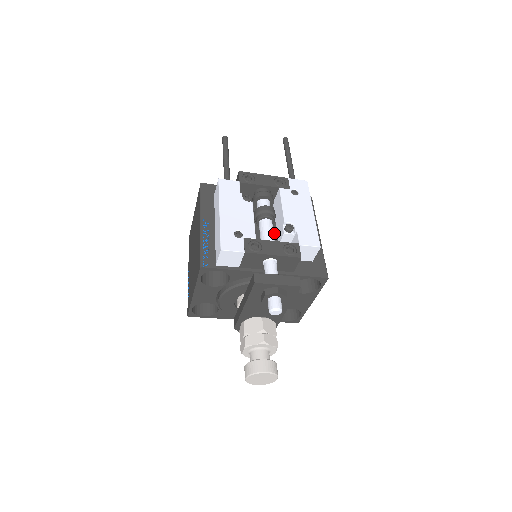
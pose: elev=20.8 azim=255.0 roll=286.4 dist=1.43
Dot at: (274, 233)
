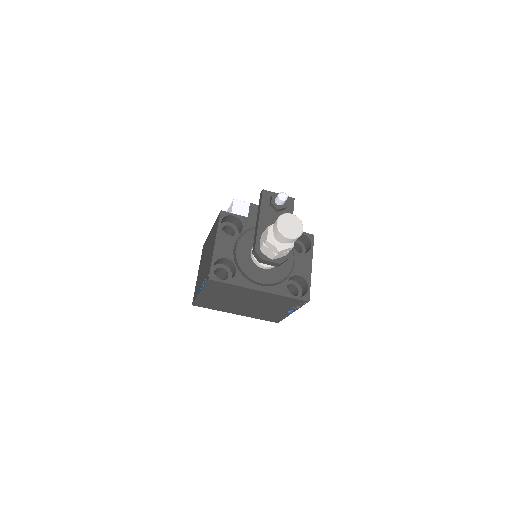
Dot at: occluded
